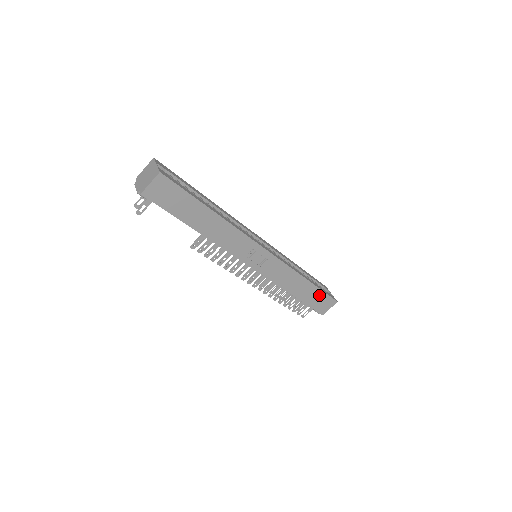
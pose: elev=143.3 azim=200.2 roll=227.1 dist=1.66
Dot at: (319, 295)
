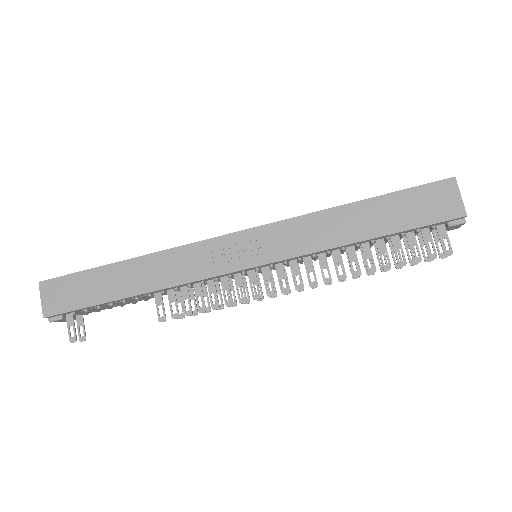
Dot at: (405, 201)
